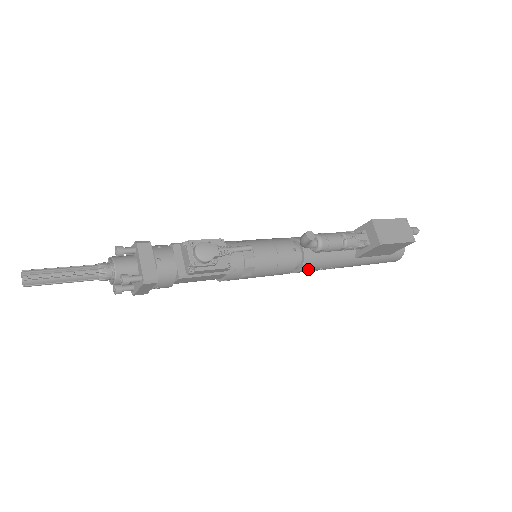
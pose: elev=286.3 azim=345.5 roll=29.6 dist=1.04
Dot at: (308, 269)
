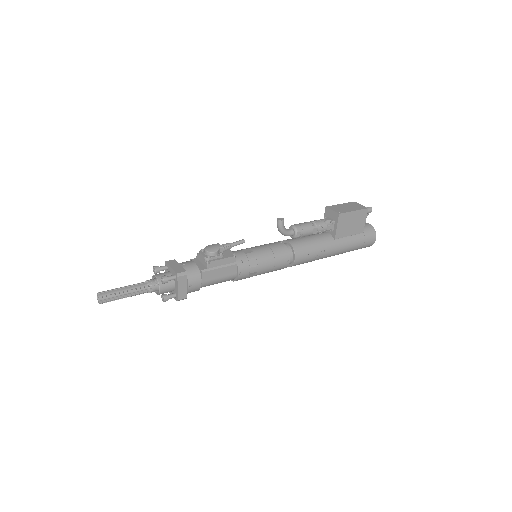
Dot at: (301, 256)
